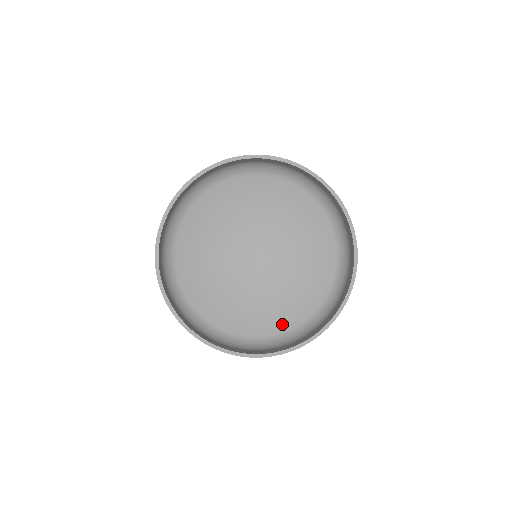
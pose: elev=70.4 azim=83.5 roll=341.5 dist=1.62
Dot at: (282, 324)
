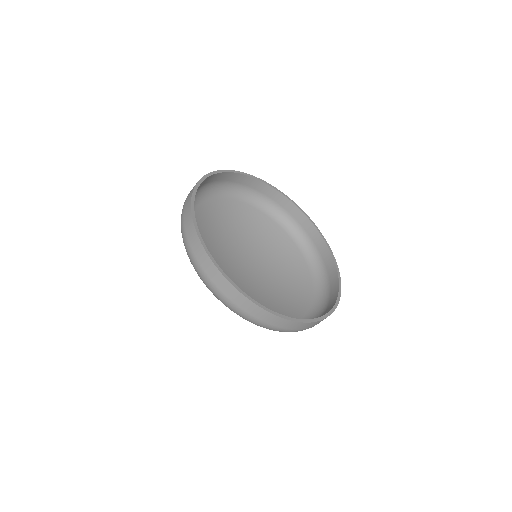
Dot at: occluded
